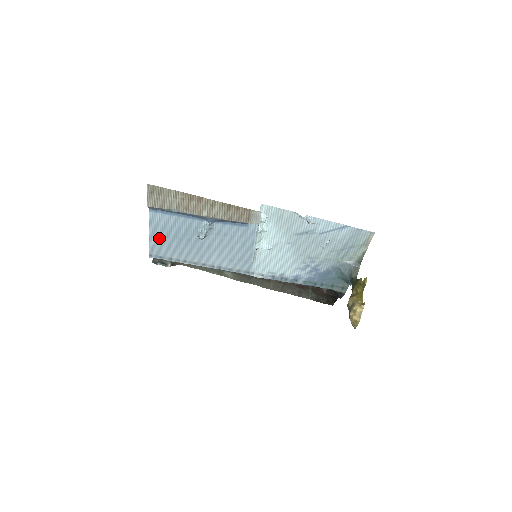
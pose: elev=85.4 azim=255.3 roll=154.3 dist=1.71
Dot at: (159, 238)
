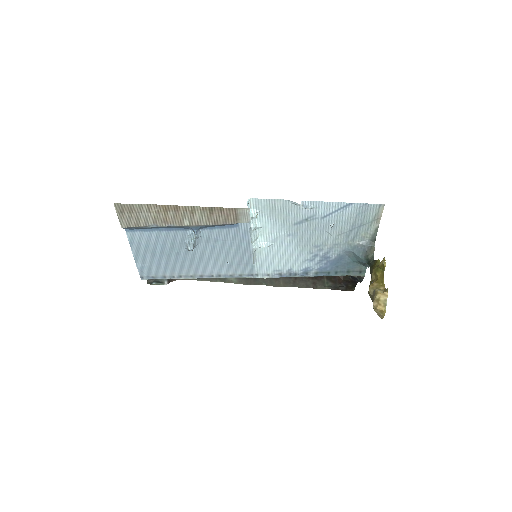
Dot at: (145, 258)
